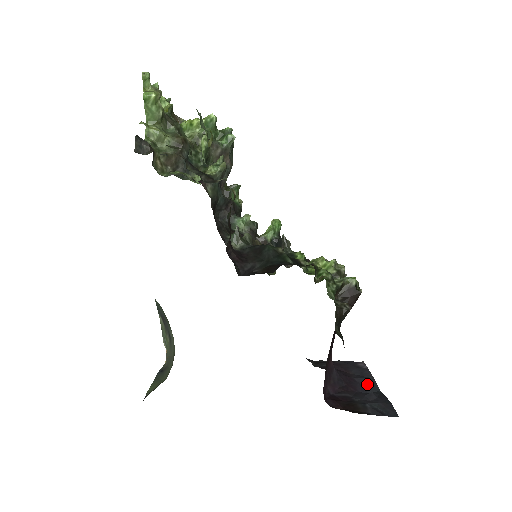
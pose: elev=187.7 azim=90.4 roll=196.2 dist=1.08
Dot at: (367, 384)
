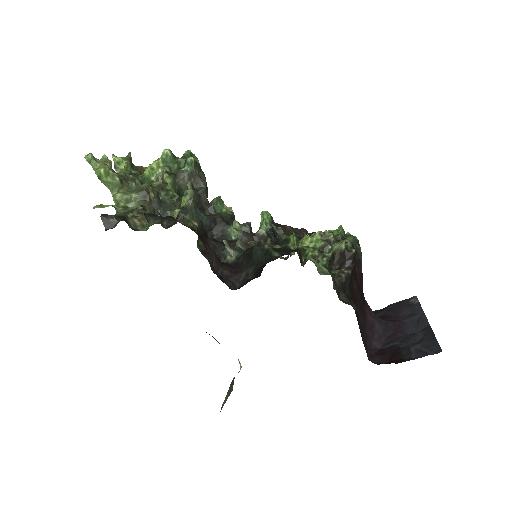
Dot at: (417, 322)
